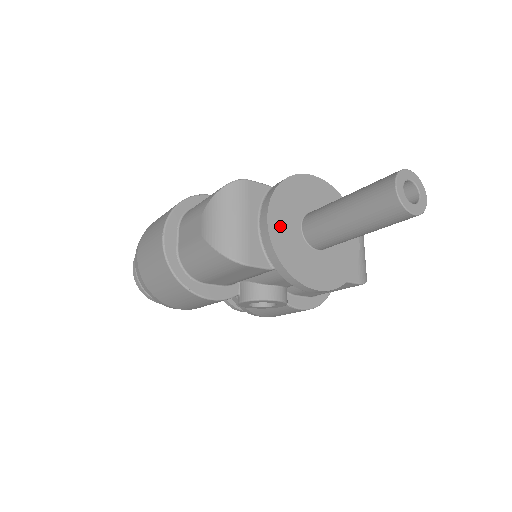
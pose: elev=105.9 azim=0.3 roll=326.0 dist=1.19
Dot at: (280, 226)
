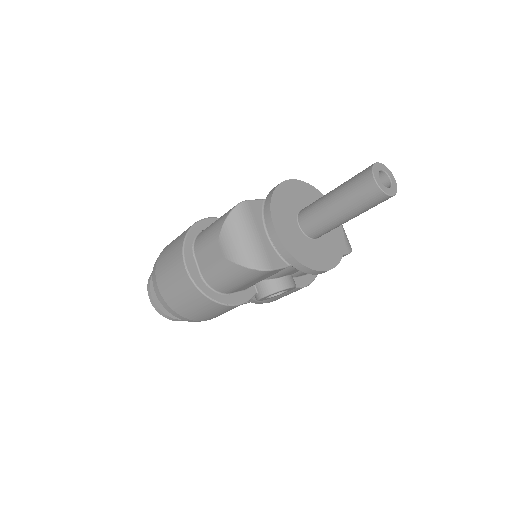
Dot at: (285, 230)
